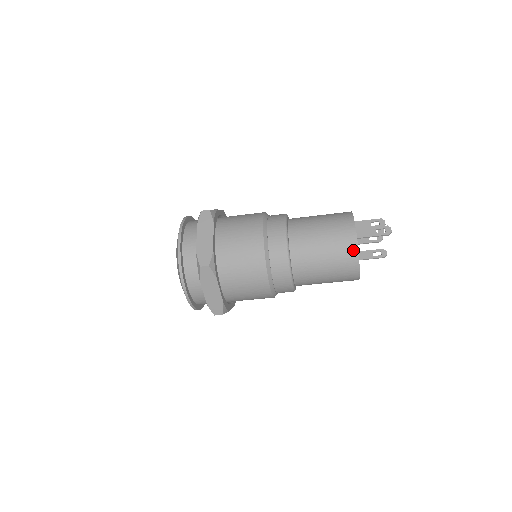
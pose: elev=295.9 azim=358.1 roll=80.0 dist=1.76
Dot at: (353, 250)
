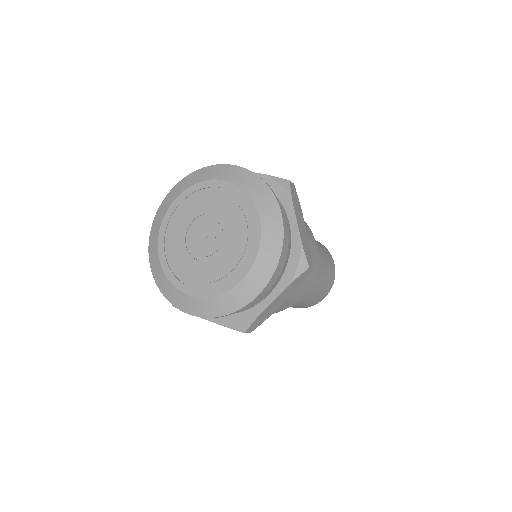
Dot at: (325, 248)
